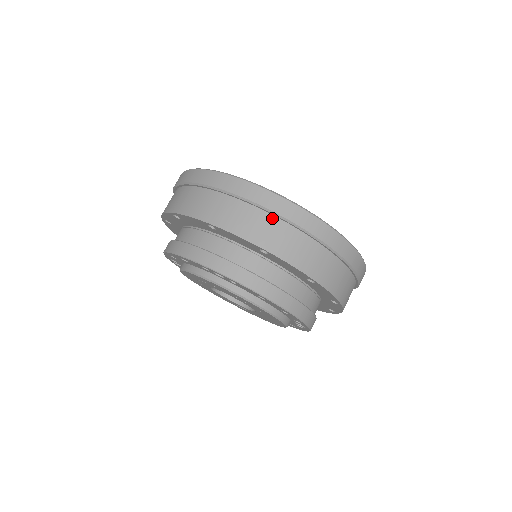
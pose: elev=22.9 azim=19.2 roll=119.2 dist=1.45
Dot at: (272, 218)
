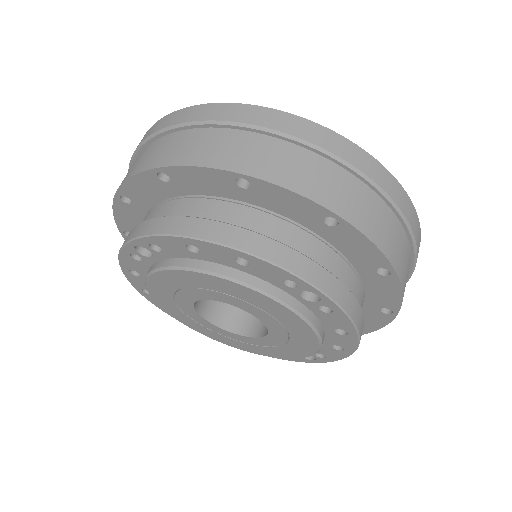
Dot at: (167, 137)
